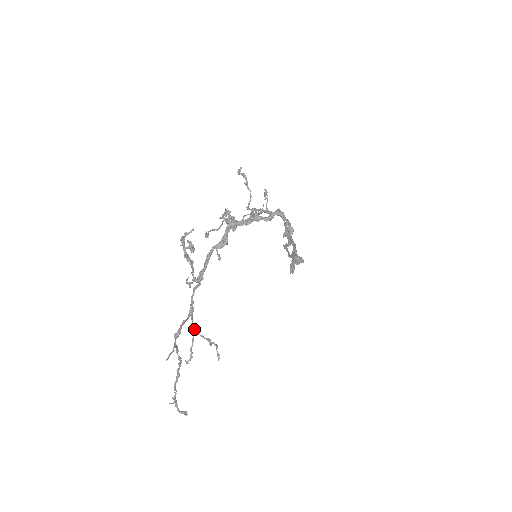
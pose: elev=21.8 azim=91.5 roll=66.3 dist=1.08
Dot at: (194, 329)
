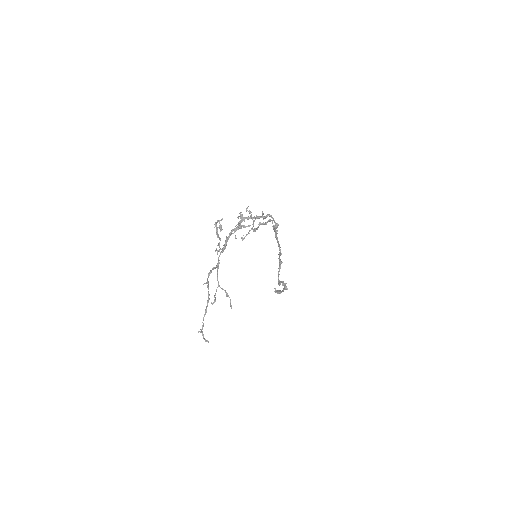
Dot at: (218, 283)
